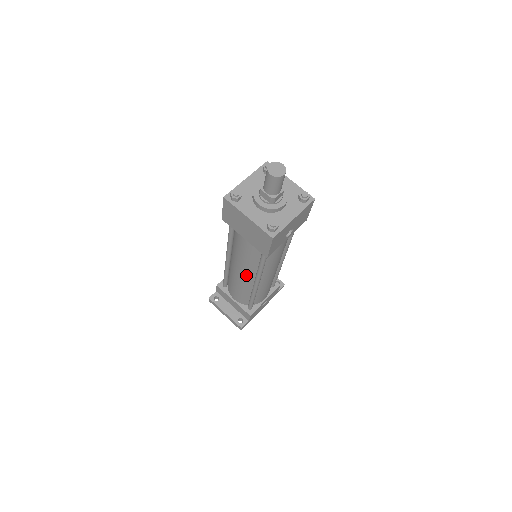
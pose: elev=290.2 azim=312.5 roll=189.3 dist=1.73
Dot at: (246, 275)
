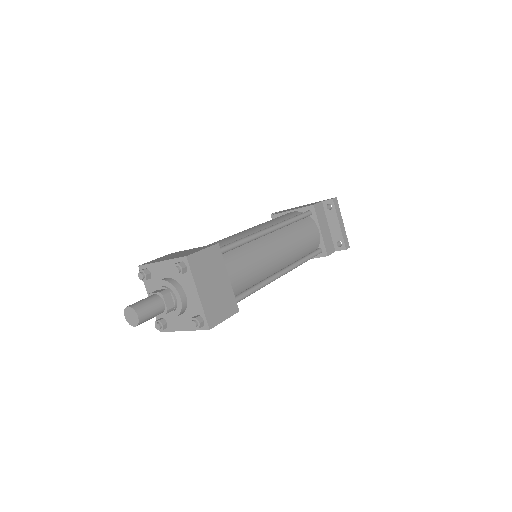
Dot at: occluded
